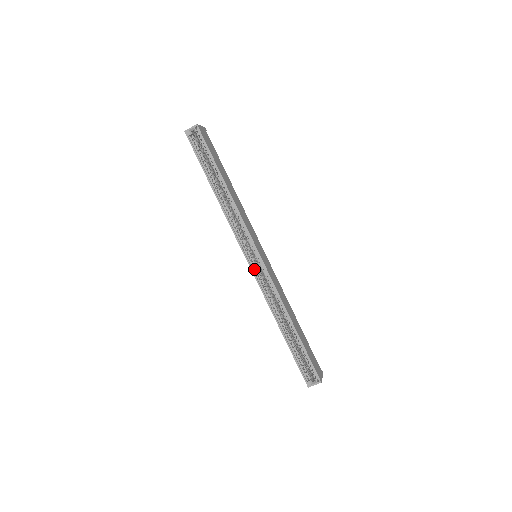
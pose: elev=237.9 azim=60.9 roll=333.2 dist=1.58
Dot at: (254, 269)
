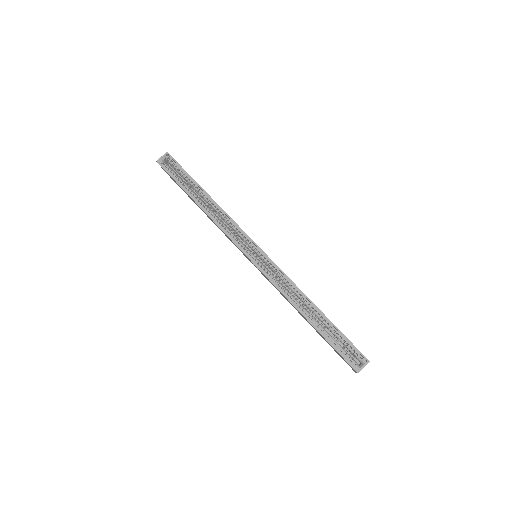
Dot at: (258, 265)
